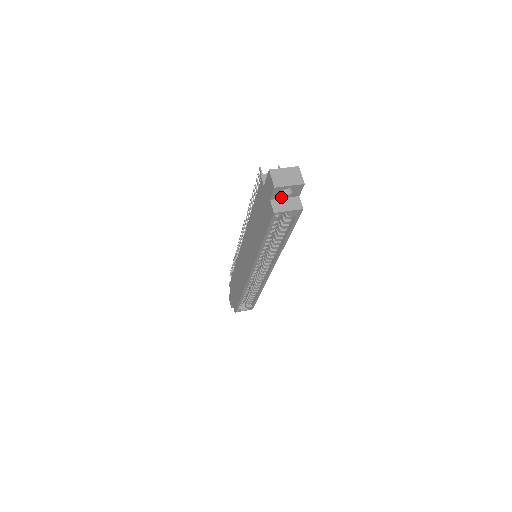
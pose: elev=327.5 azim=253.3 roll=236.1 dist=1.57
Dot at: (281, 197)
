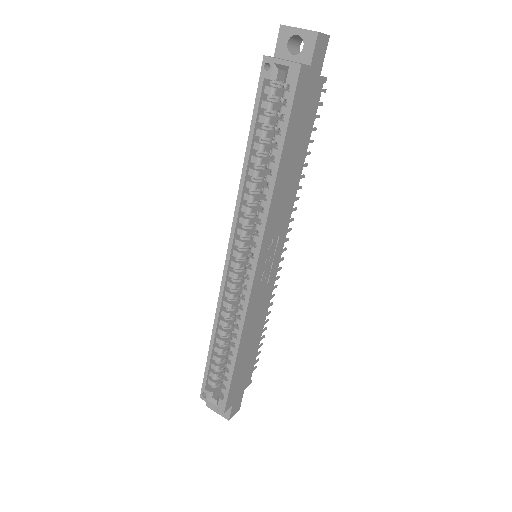
Dot at: (288, 57)
